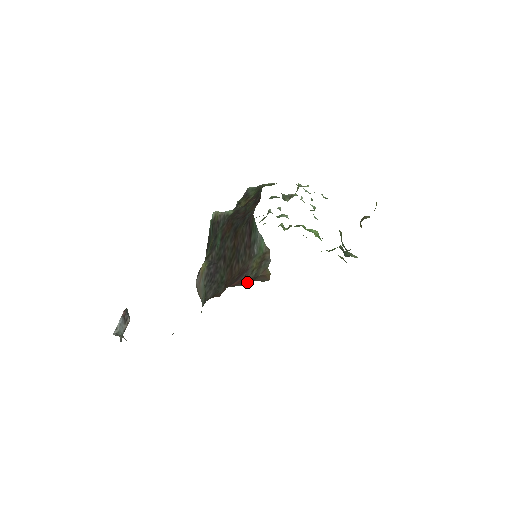
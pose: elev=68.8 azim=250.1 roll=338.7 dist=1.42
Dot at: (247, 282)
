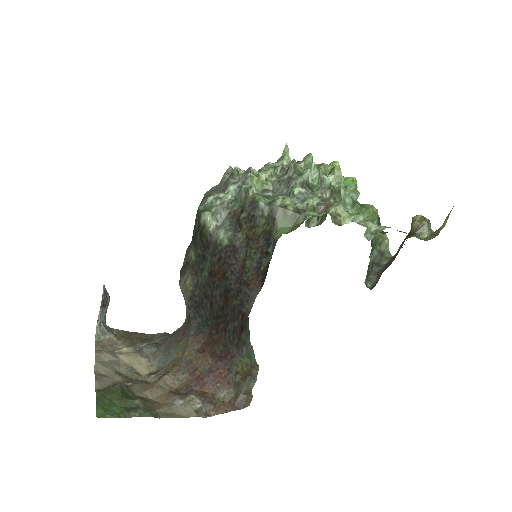
Dot at: (227, 396)
